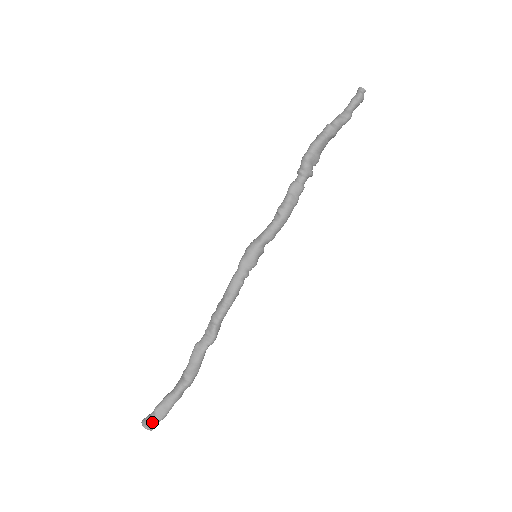
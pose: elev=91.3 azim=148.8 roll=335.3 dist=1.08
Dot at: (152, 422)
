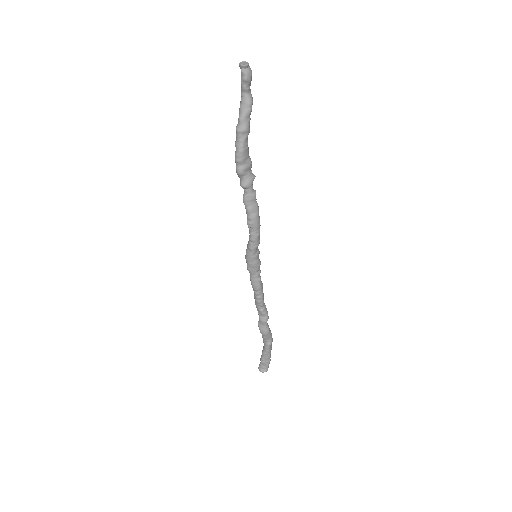
Dot at: (265, 368)
